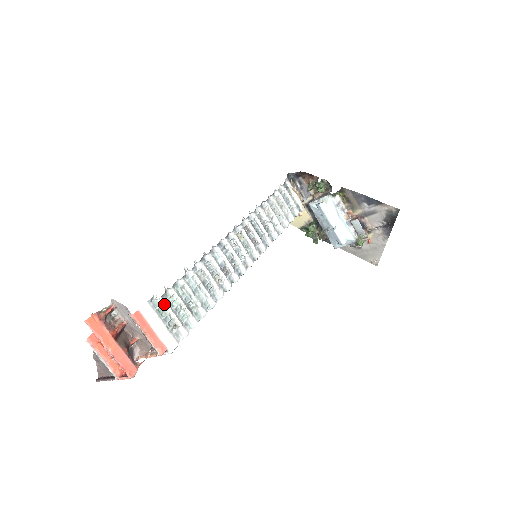
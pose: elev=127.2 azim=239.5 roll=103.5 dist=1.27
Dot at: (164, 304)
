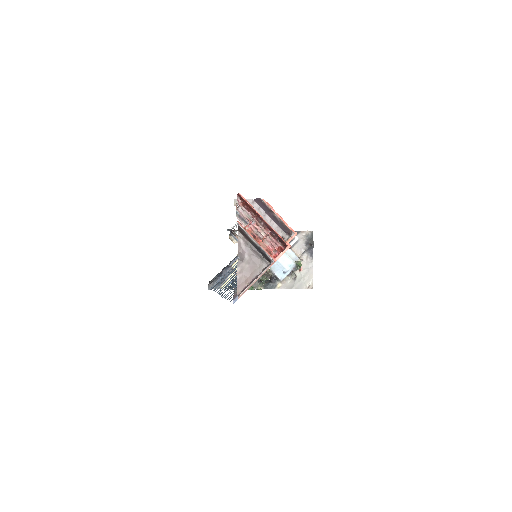
Dot at: occluded
